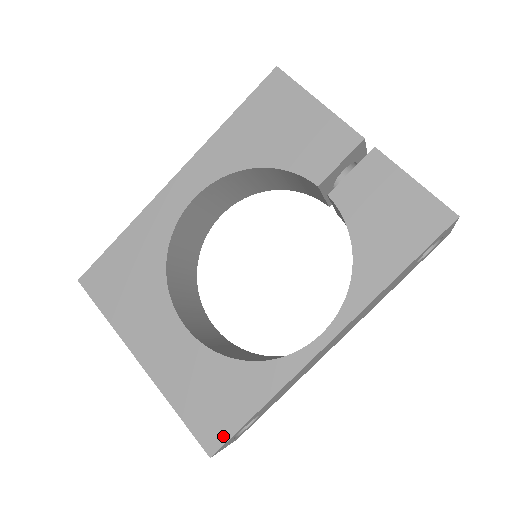
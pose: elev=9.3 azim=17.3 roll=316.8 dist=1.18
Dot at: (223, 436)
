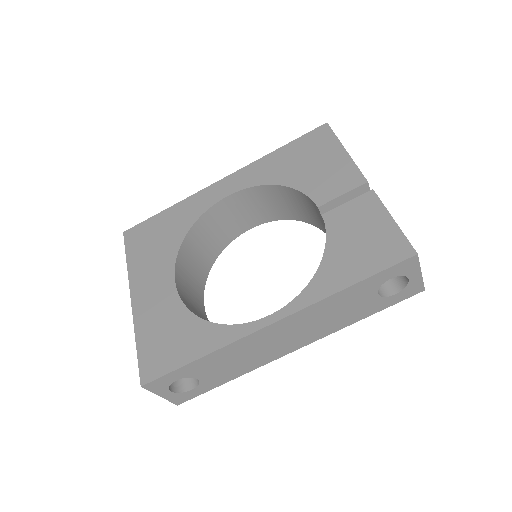
Dot at: (159, 372)
